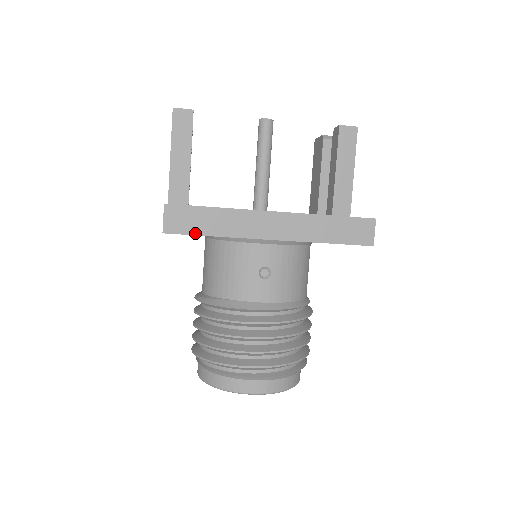
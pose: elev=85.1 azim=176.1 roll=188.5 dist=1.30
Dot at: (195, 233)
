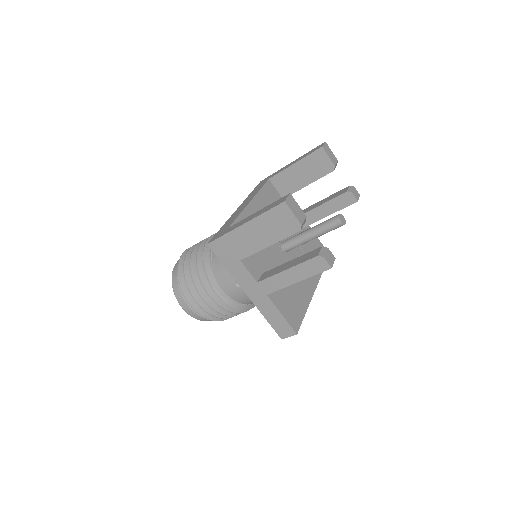
Dot at: occluded
